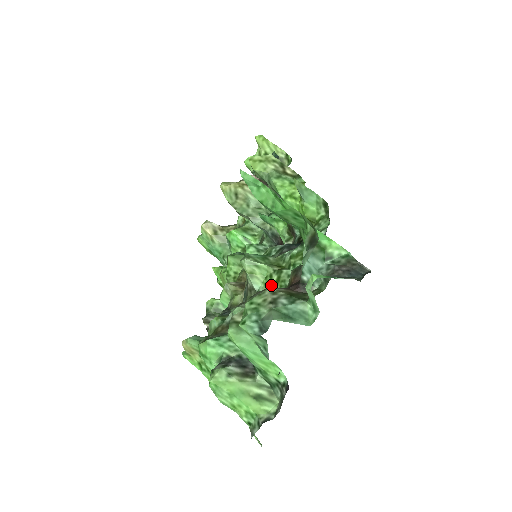
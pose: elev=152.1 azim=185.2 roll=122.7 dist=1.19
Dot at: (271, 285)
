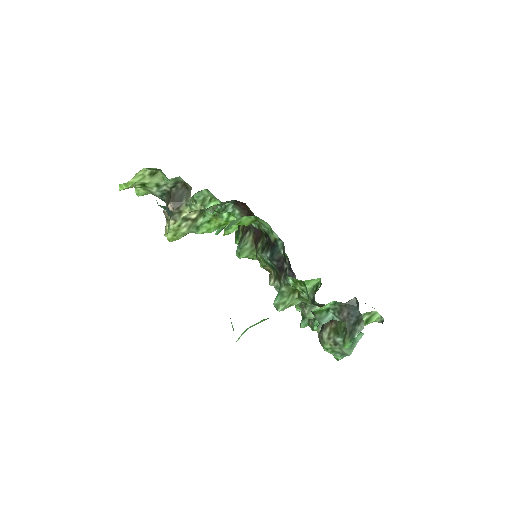
Dot at: occluded
